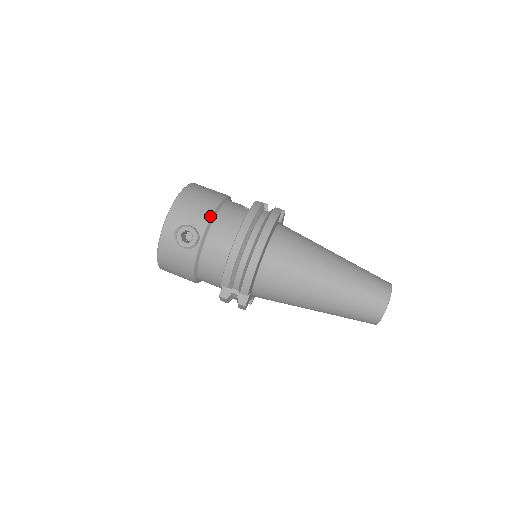
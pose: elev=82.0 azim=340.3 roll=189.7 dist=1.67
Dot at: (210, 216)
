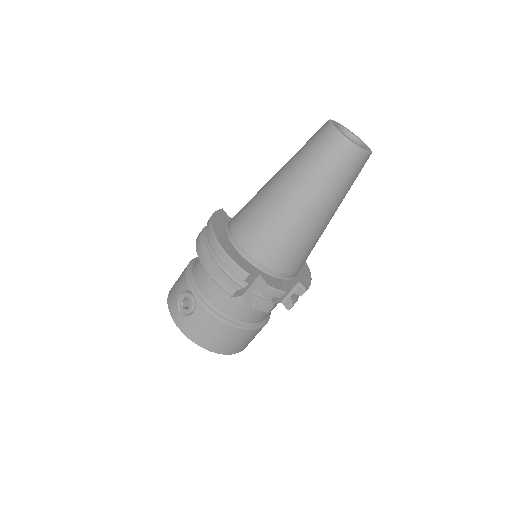
Dot at: (186, 273)
